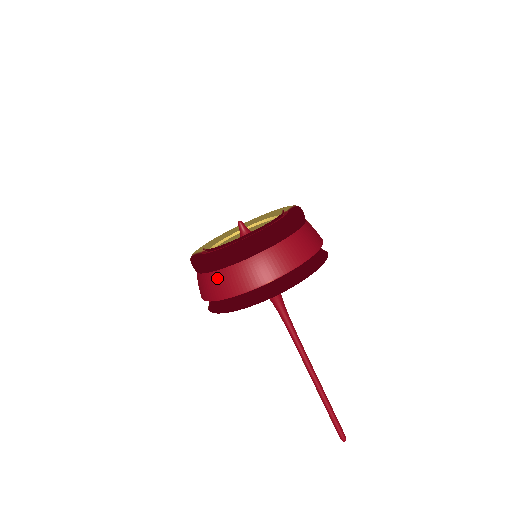
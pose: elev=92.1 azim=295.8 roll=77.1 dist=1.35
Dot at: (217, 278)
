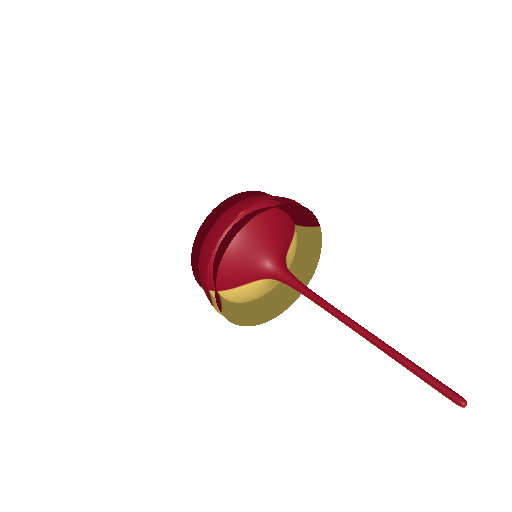
Dot at: (204, 247)
